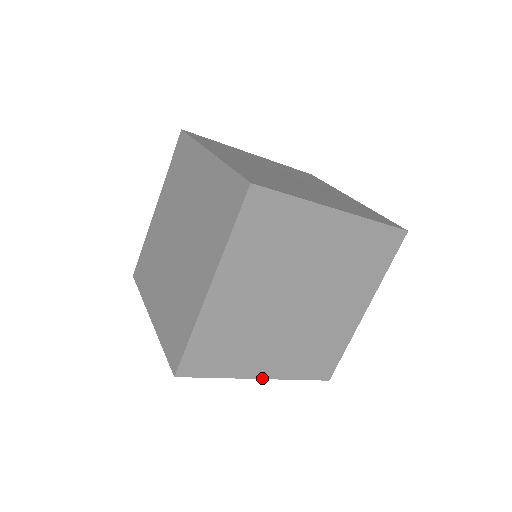
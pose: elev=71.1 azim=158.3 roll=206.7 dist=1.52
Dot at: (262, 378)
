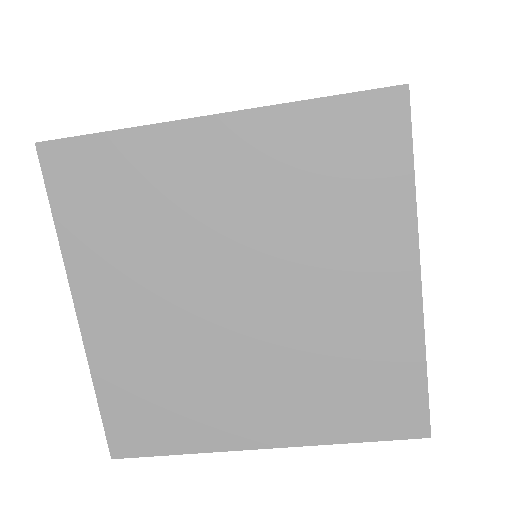
Dot at: (79, 316)
